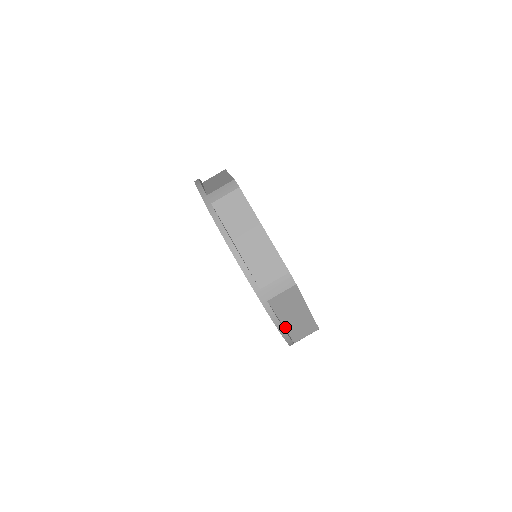
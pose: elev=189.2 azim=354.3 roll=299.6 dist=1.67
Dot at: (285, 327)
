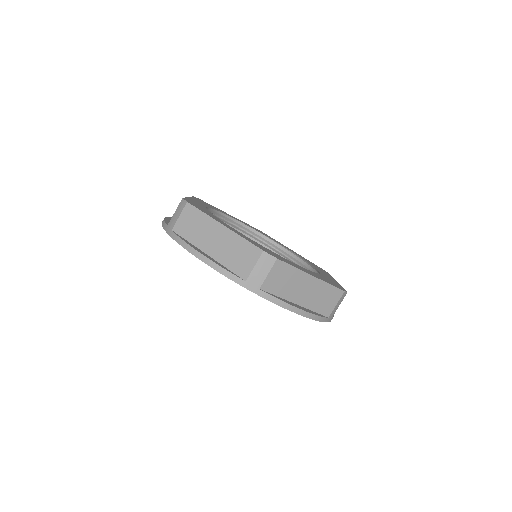
Dot at: (303, 306)
